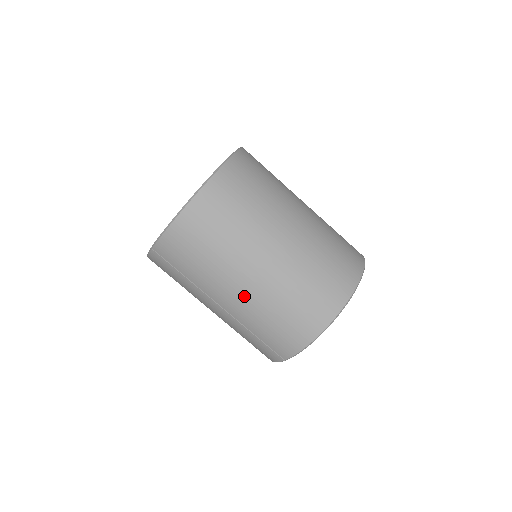
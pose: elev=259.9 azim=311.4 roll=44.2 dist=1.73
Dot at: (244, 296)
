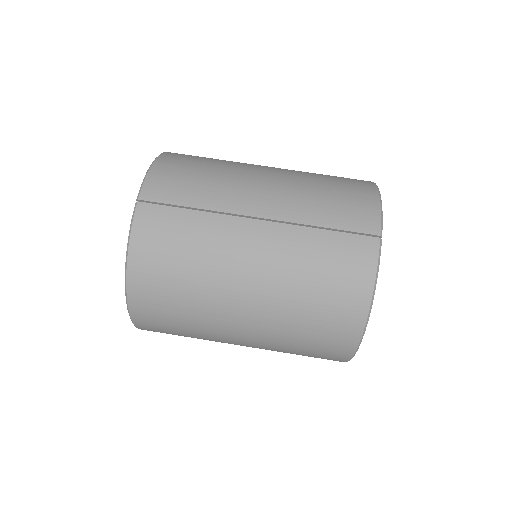
Dot at: (275, 186)
